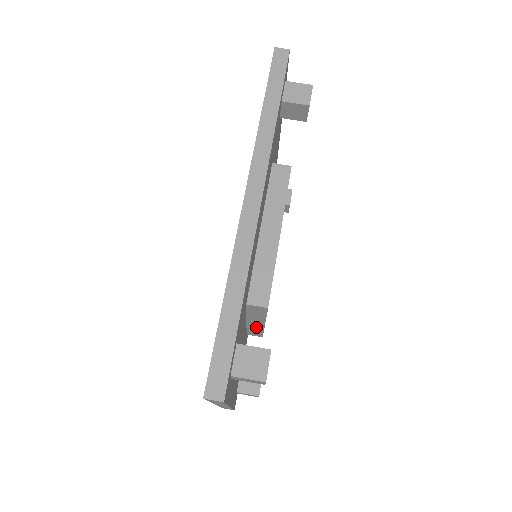
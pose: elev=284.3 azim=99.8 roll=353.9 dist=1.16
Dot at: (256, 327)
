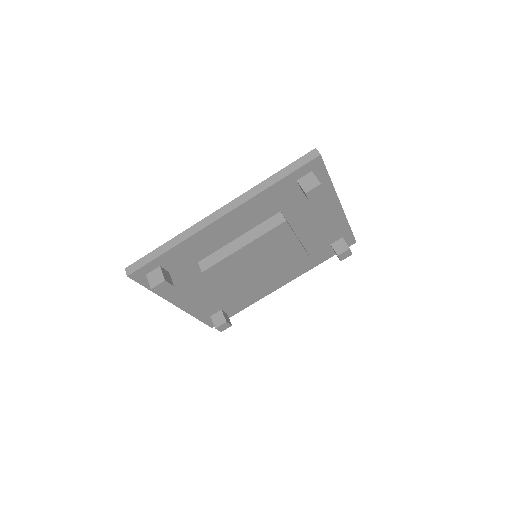
Dot at: occluded
